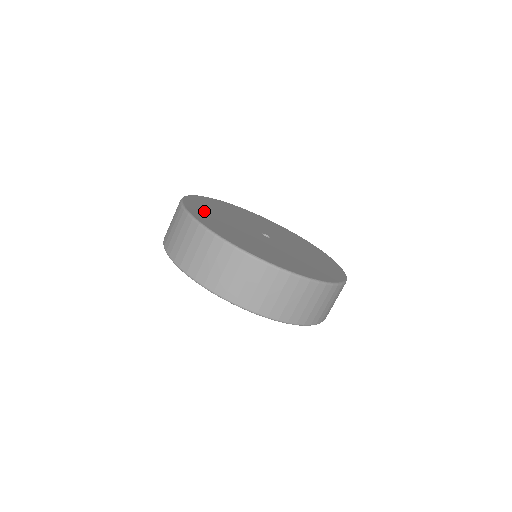
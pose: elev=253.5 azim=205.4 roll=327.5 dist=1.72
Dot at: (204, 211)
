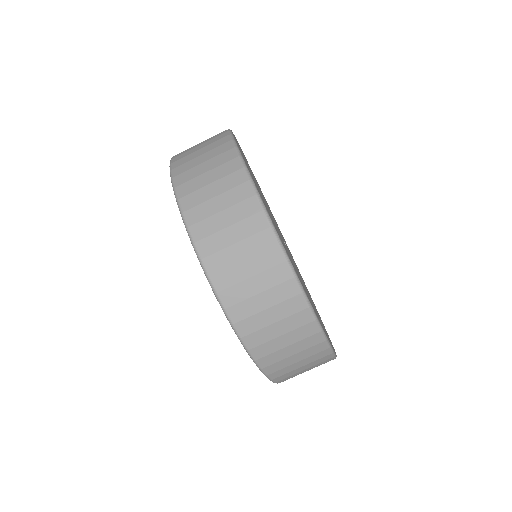
Dot at: occluded
